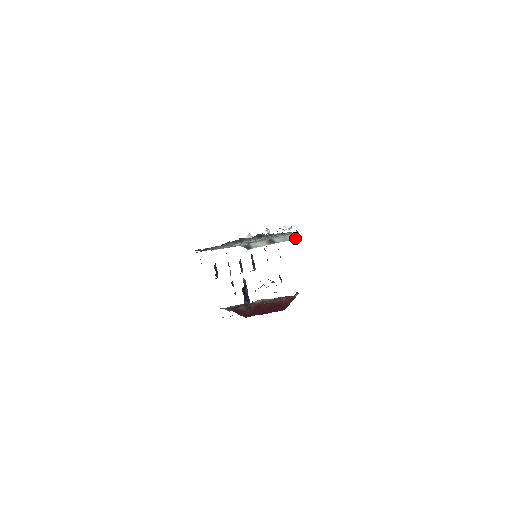
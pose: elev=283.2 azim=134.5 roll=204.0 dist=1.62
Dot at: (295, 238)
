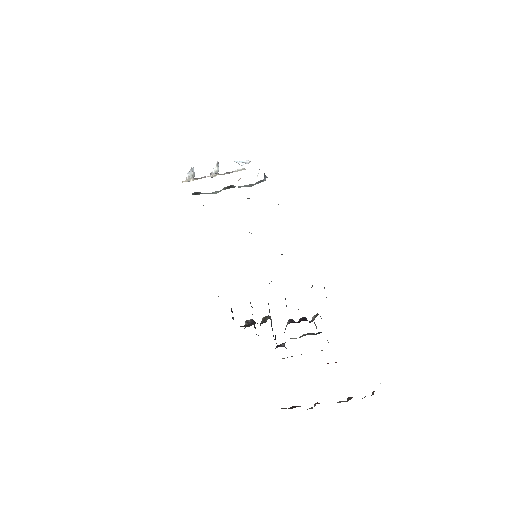
Dot at: occluded
